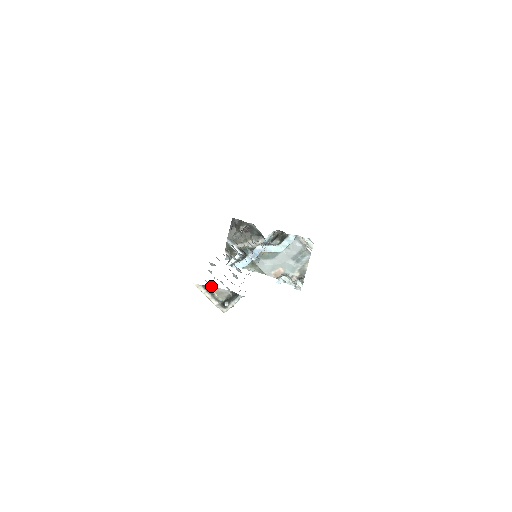
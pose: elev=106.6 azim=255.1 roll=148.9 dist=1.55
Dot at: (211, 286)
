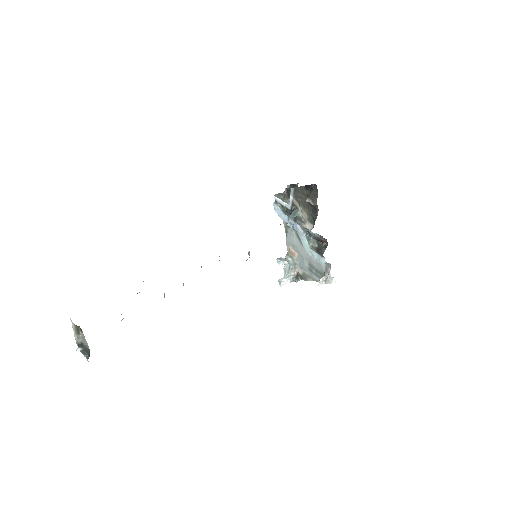
Dot at: (82, 331)
